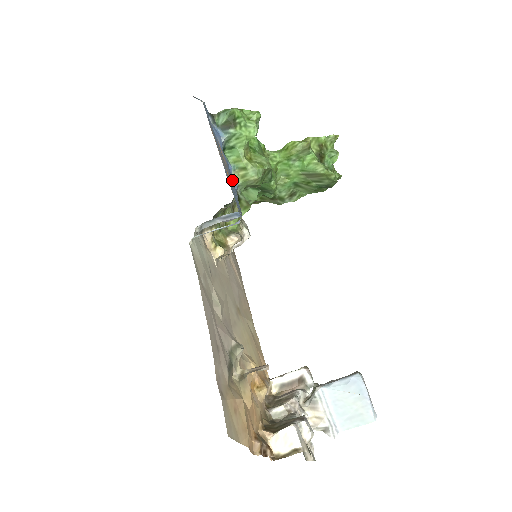
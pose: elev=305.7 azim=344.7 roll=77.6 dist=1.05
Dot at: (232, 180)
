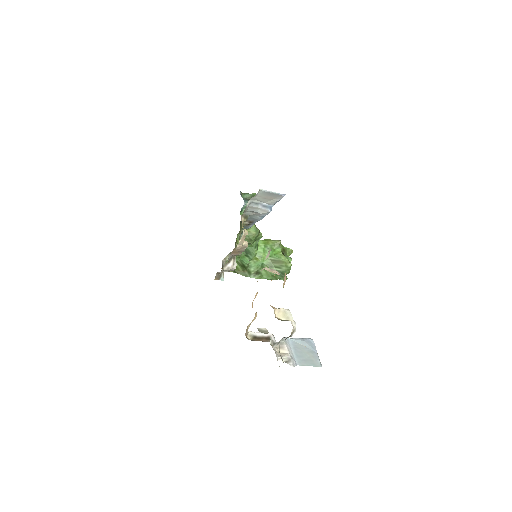
Dot at: occluded
